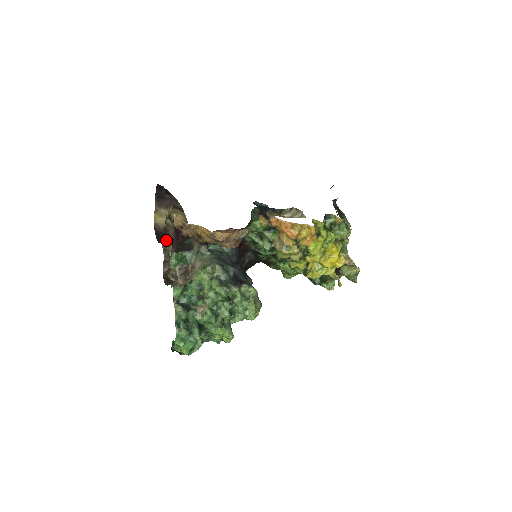
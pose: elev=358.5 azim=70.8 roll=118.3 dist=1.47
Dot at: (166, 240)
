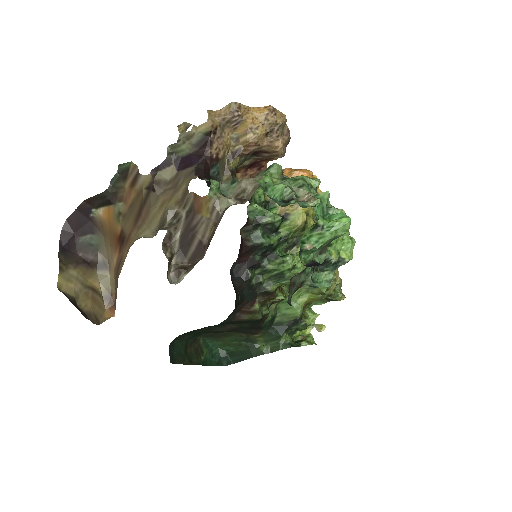
Dot at: (139, 237)
